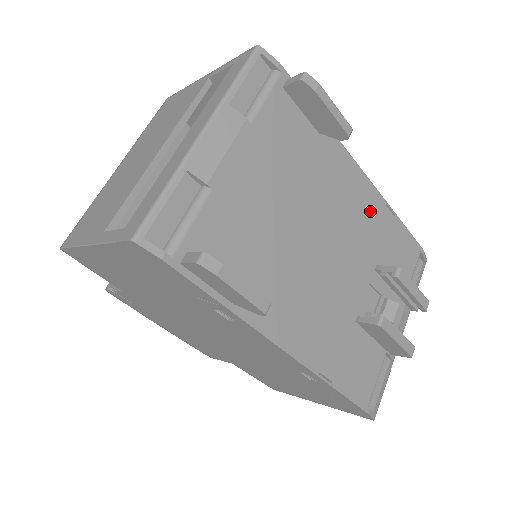
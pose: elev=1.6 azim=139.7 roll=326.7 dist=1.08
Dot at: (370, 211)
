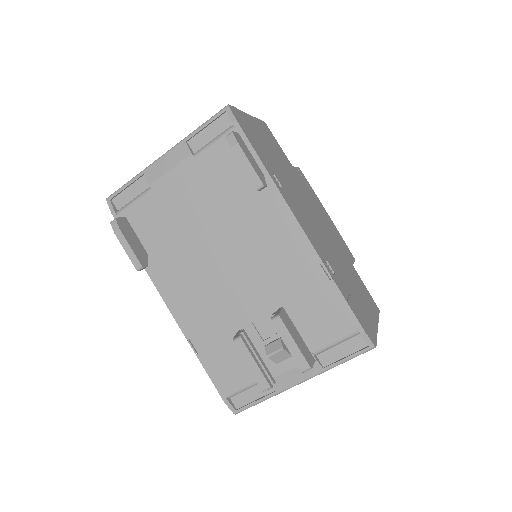
Dot at: (295, 260)
